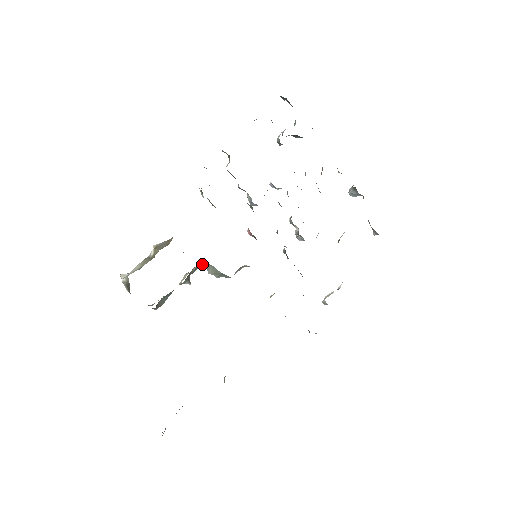
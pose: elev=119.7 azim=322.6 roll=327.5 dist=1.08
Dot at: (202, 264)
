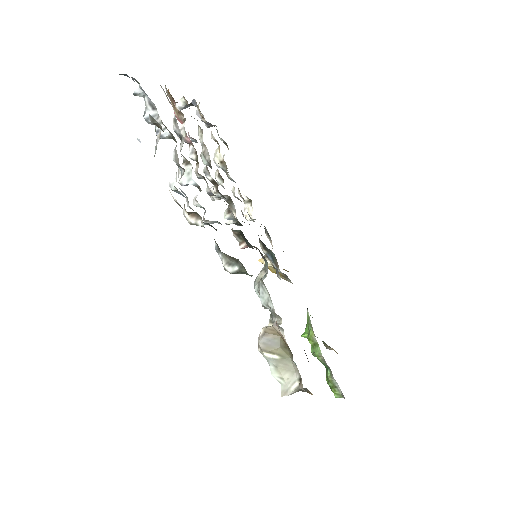
Dot at: (271, 312)
